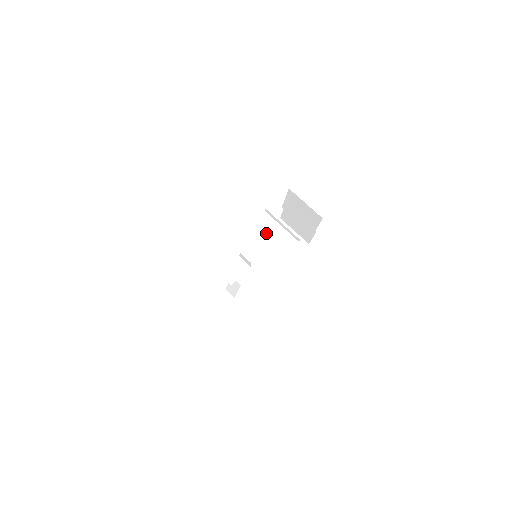
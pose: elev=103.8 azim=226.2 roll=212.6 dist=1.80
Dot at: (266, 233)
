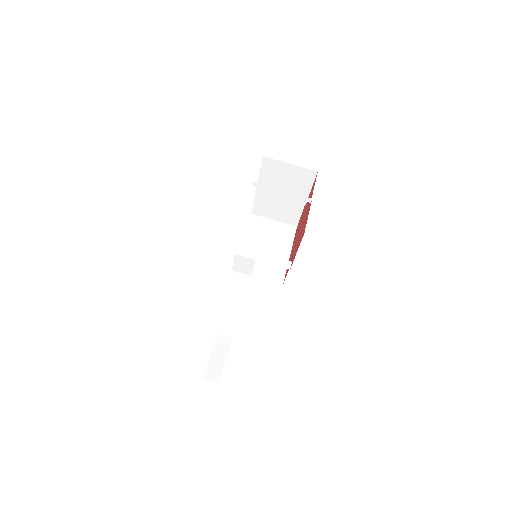
Dot at: (246, 234)
